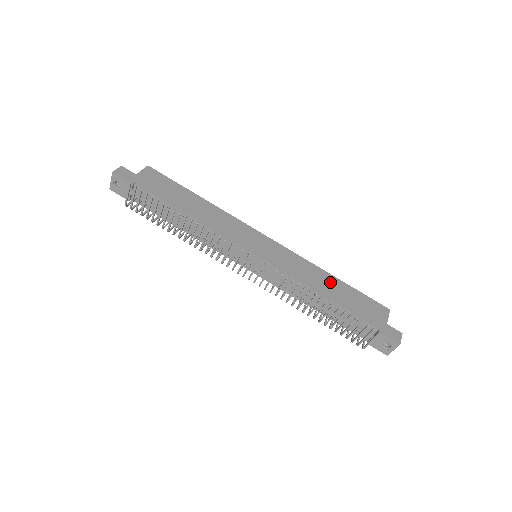
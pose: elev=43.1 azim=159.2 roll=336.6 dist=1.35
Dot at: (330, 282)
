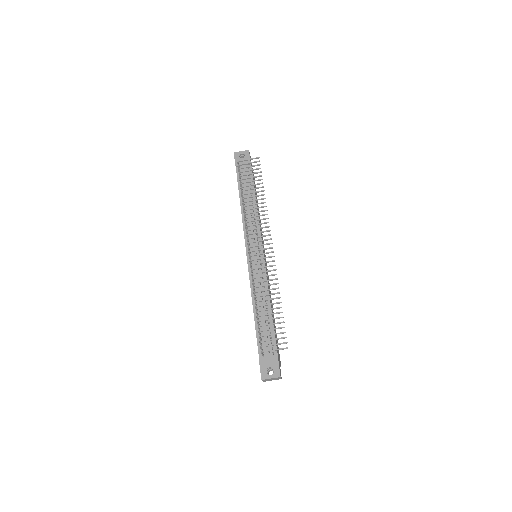
Dot at: occluded
